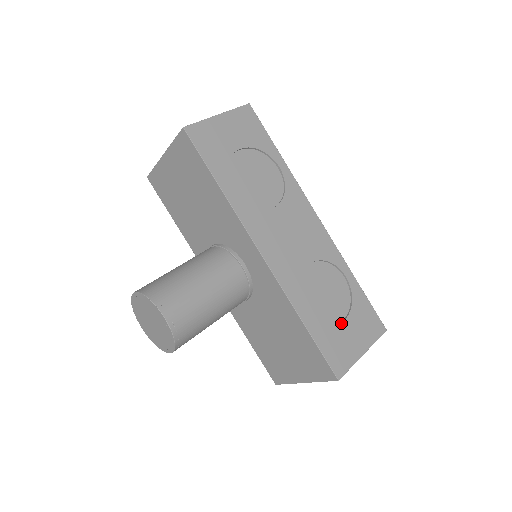
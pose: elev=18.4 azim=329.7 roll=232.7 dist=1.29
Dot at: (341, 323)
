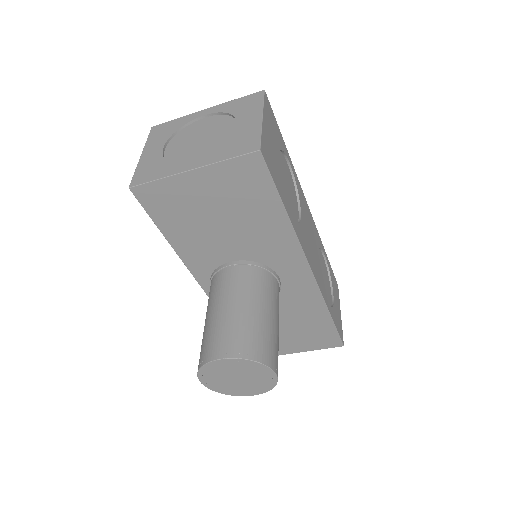
Dot at: (334, 298)
